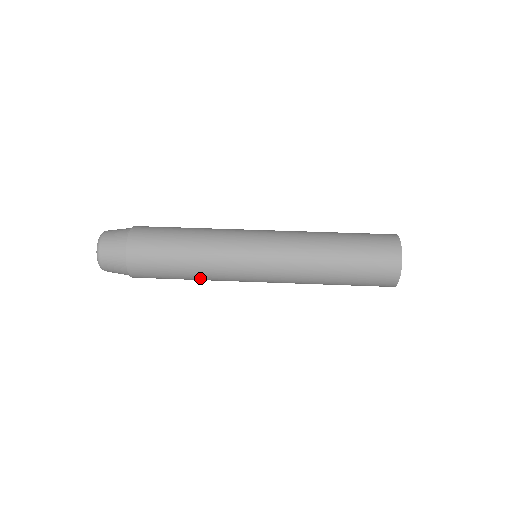
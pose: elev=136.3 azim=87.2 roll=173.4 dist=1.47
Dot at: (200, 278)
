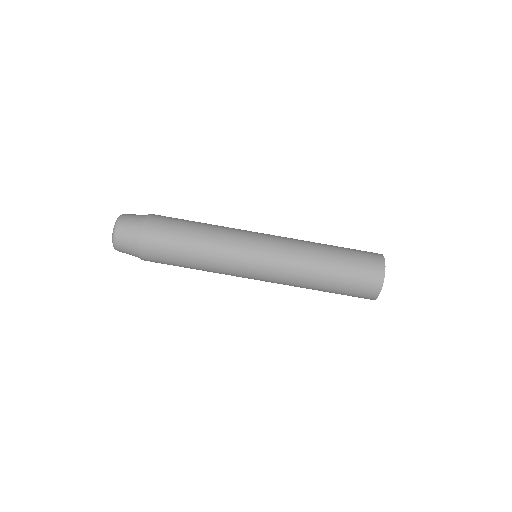
Dot at: occluded
